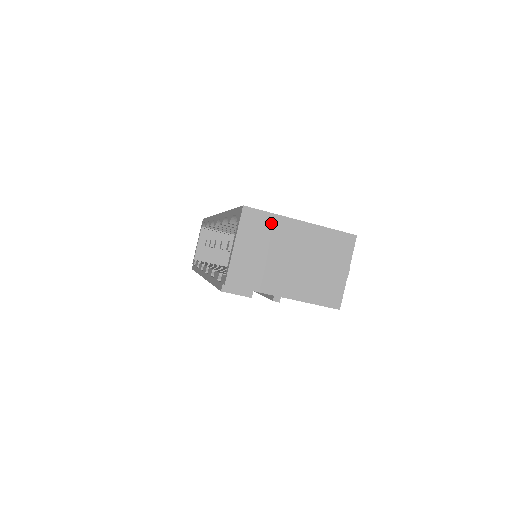
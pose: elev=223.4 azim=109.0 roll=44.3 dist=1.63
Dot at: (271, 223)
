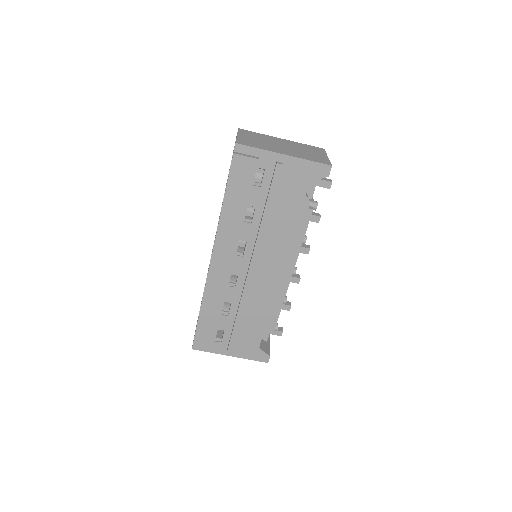
Dot at: (260, 135)
